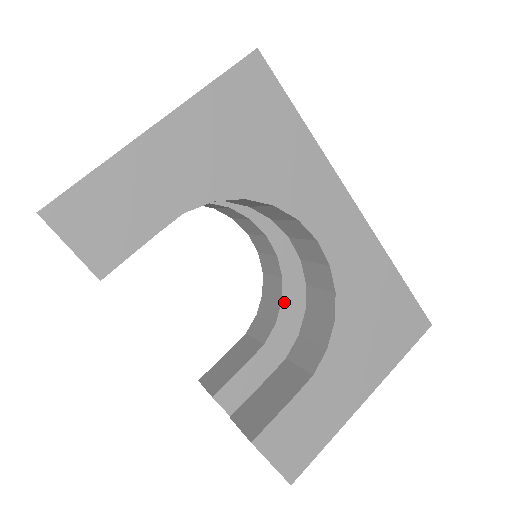
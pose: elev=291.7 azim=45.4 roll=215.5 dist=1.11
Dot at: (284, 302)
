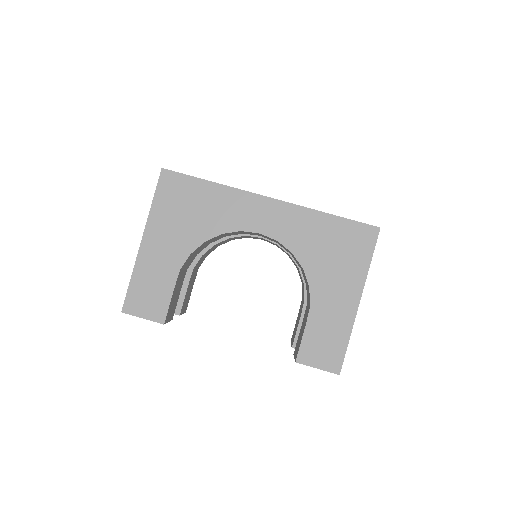
Dot at: (300, 268)
